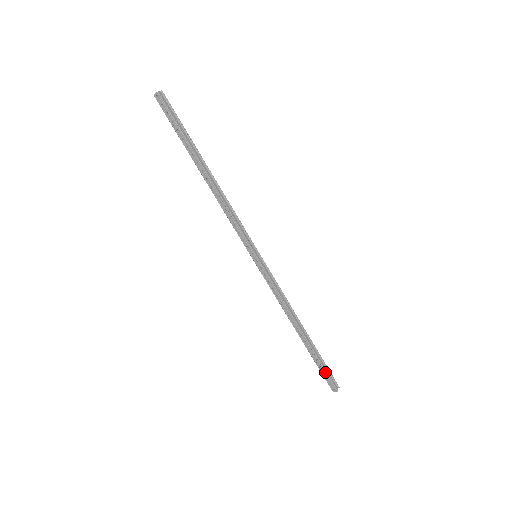
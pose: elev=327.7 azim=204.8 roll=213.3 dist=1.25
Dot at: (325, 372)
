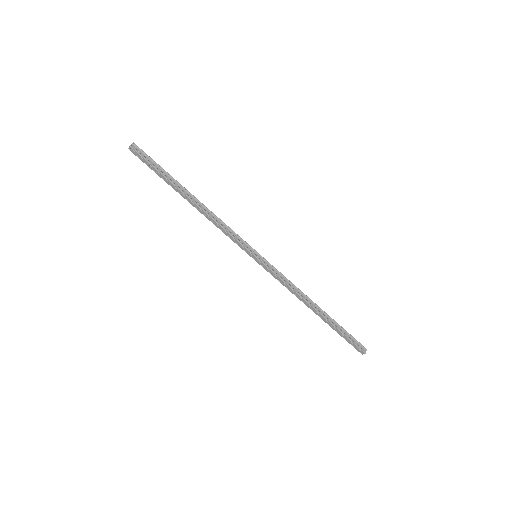
Dot at: (349, 340)
